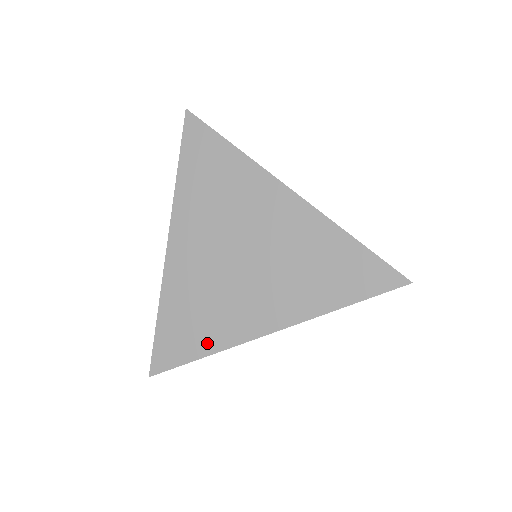
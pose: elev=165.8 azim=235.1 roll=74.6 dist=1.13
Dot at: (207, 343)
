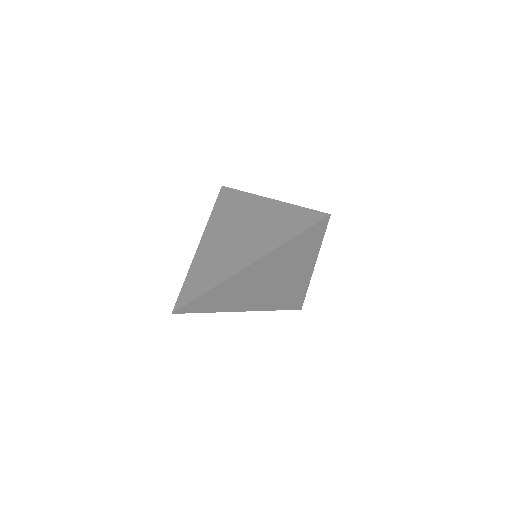
Dot at: (210, 283)
